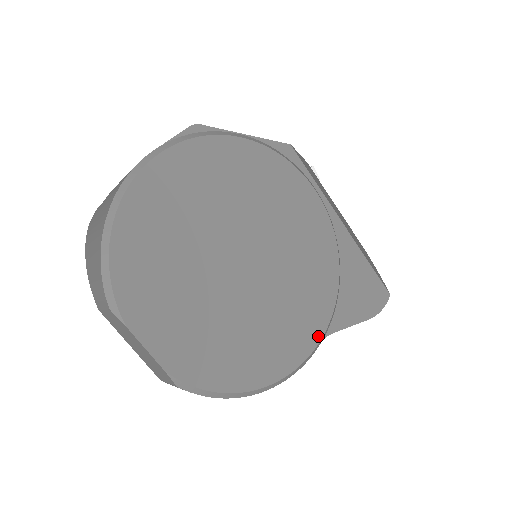
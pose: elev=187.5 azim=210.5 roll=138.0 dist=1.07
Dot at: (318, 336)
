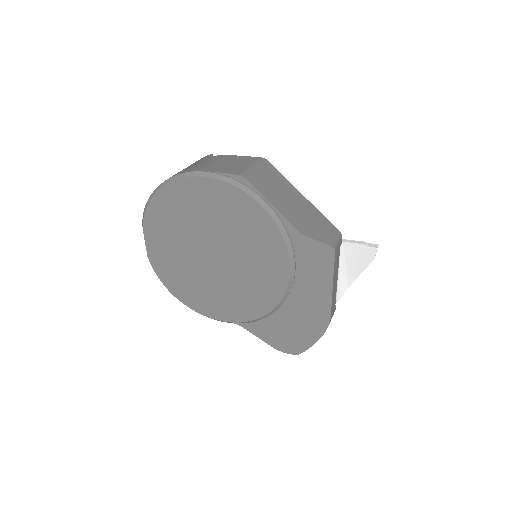
Dot at: (228, 319)
